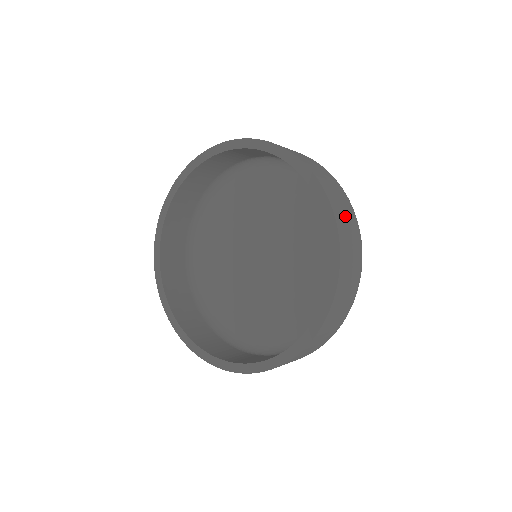
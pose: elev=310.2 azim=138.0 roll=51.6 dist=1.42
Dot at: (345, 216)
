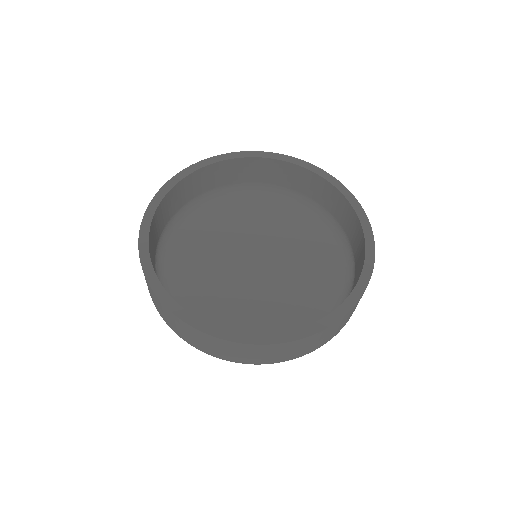
Dot at: occluded
